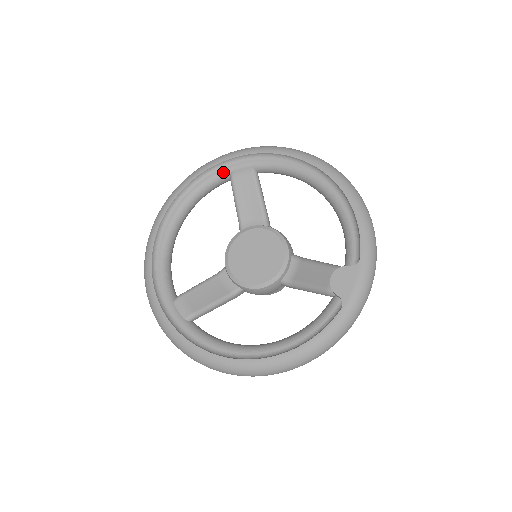
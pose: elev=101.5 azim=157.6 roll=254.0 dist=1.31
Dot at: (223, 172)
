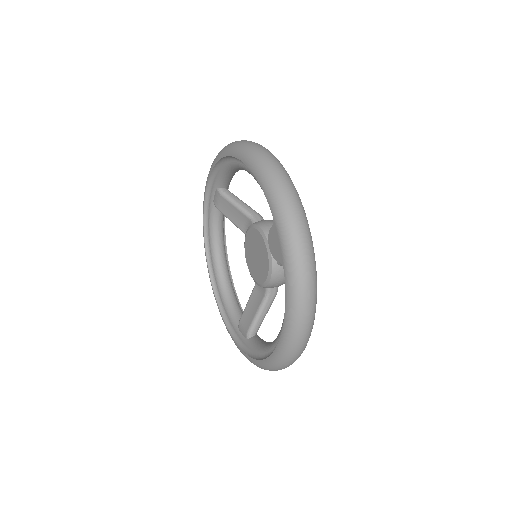
Dot at: (211, 207)
